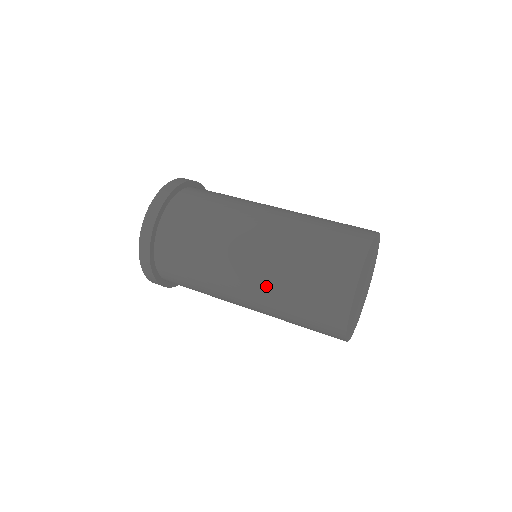
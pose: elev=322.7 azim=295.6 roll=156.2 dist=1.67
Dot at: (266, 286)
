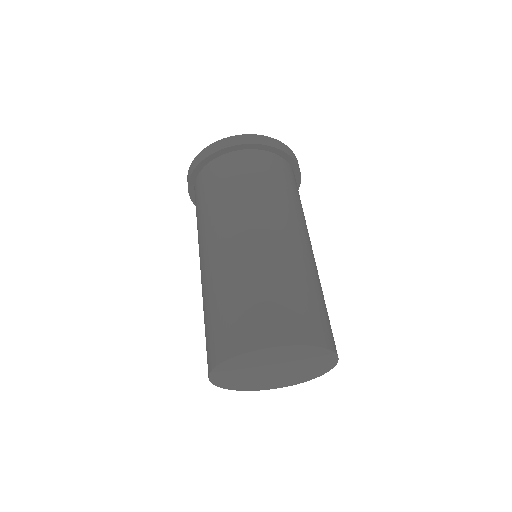
Dot at: (240, 261)
